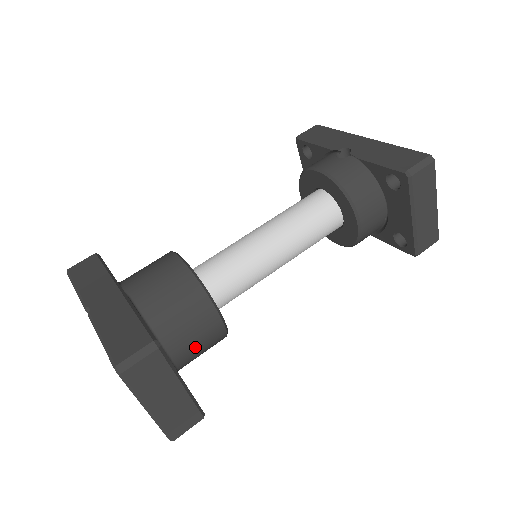
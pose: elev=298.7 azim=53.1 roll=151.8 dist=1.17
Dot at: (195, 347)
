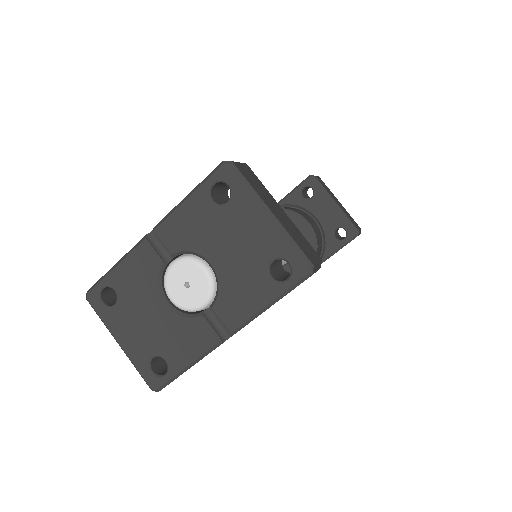
Dot at: occluded
